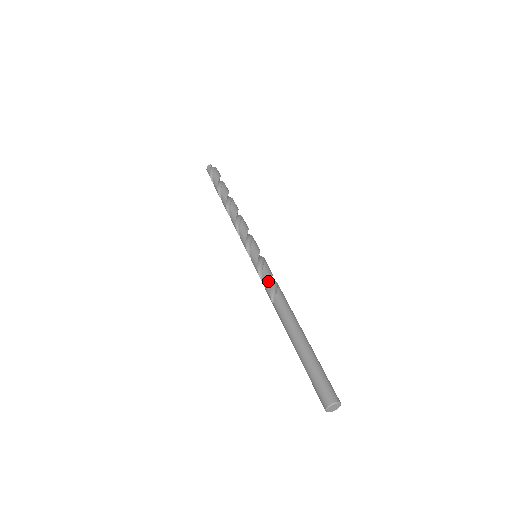
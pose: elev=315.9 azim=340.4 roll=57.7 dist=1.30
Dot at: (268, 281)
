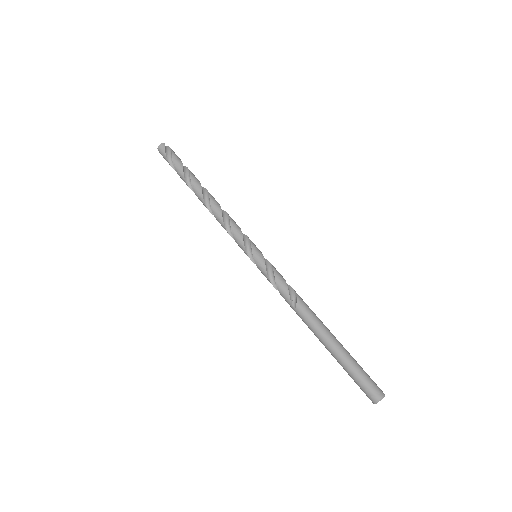
Dot at: (284, 284)
